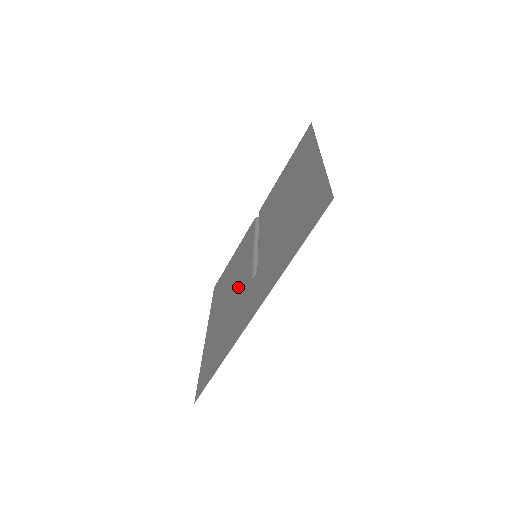
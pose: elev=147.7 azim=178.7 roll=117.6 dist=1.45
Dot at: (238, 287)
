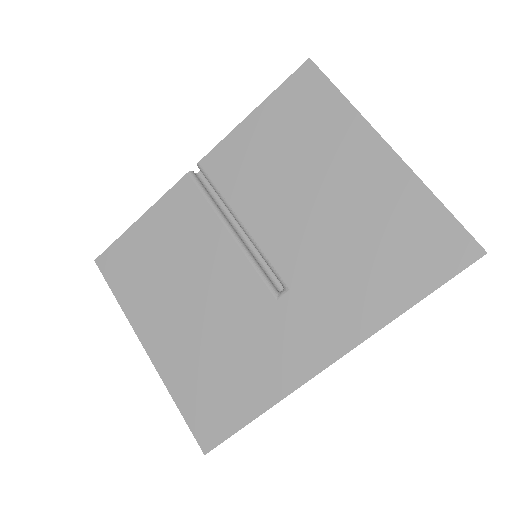
Dot at: (226, 295)
